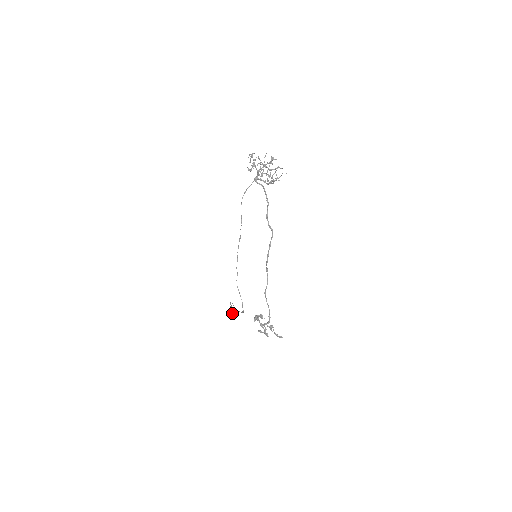
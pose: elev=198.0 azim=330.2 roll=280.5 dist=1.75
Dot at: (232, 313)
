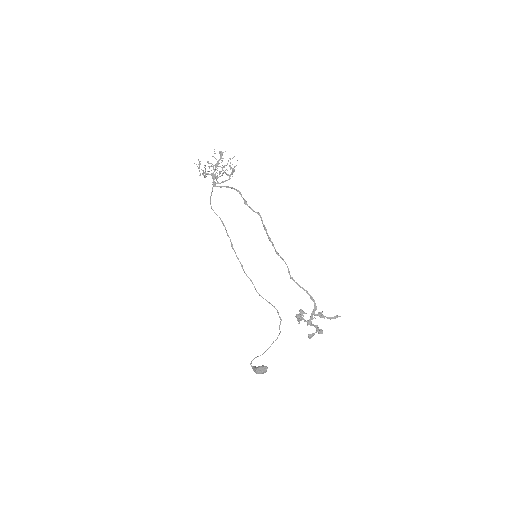
Dot at: (262, 366)
